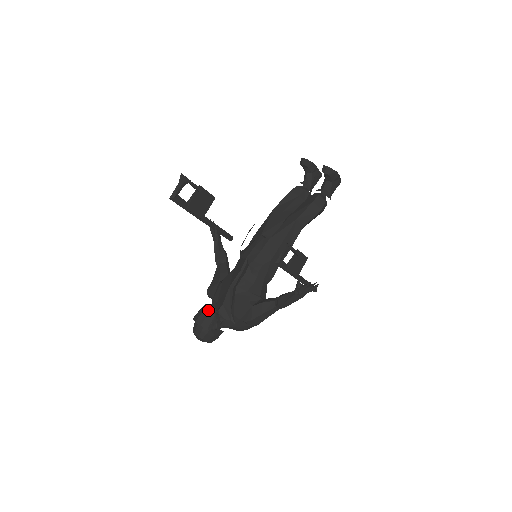
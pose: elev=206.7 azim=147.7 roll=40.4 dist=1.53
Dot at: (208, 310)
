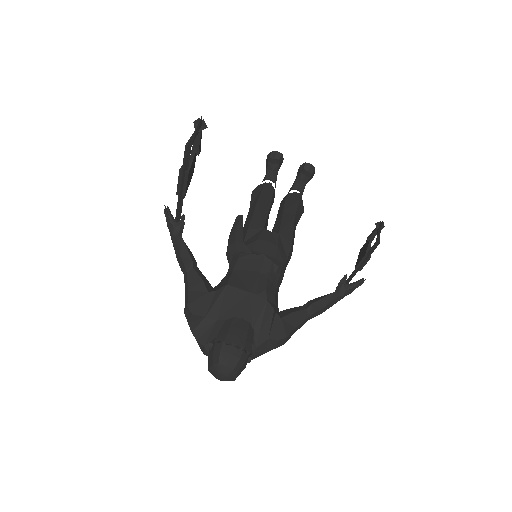
Dot at: (246, 324)
